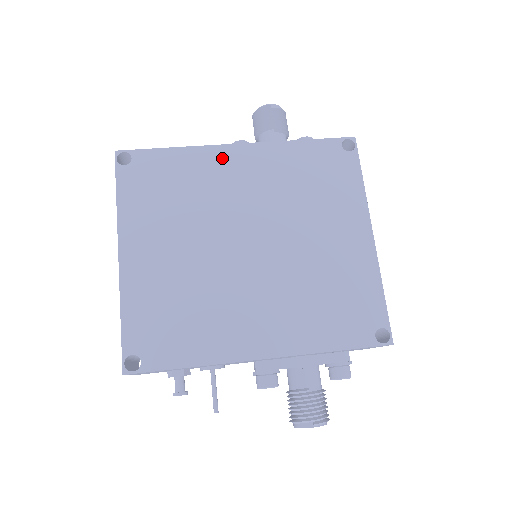
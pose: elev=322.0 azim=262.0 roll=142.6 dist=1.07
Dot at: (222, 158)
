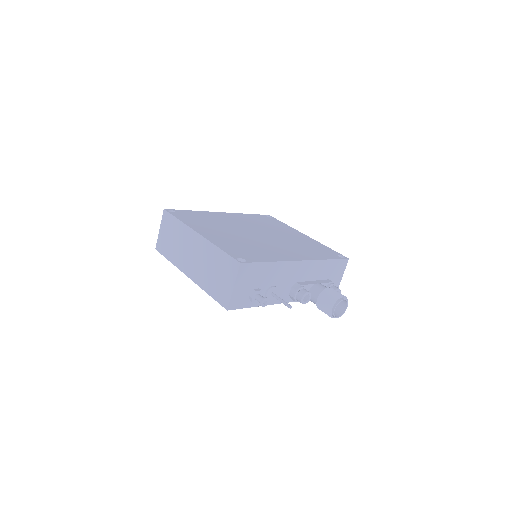
Dot at: (219, 215)
